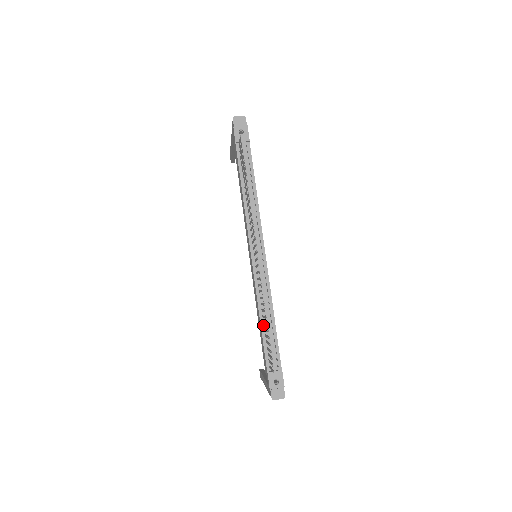
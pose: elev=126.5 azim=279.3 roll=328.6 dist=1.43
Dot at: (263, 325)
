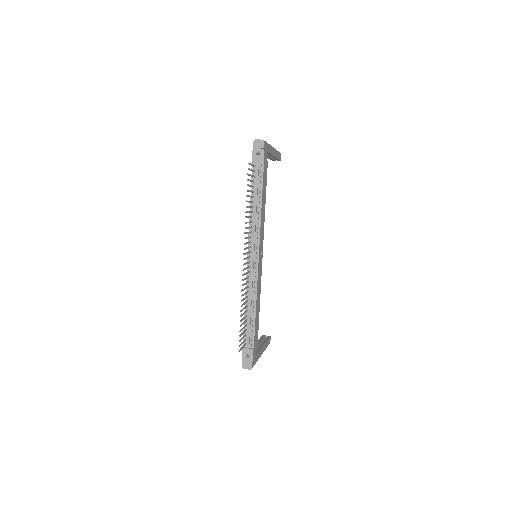
Dot at: (246, 312)
